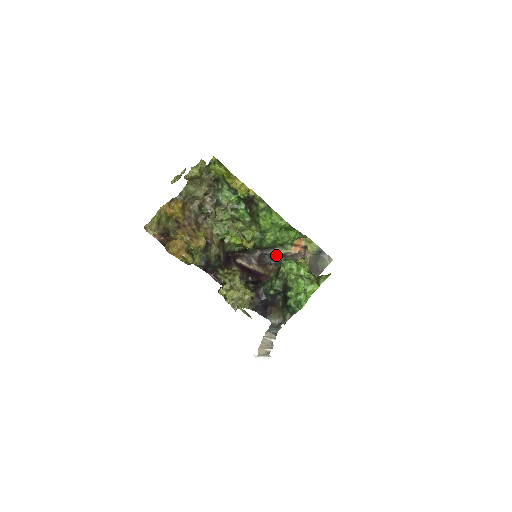
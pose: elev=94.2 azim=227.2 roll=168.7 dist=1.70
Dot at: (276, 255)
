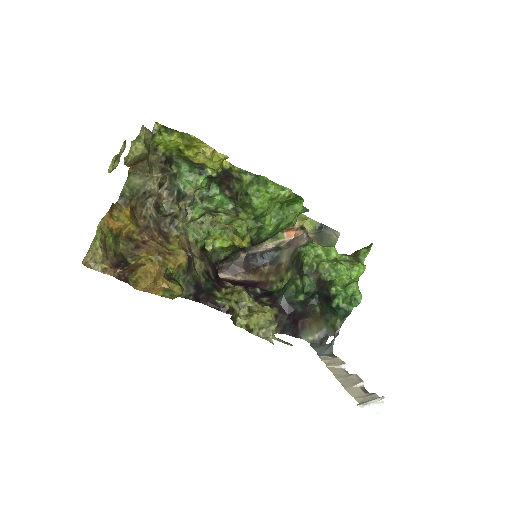
Dot at: (267, 251)
